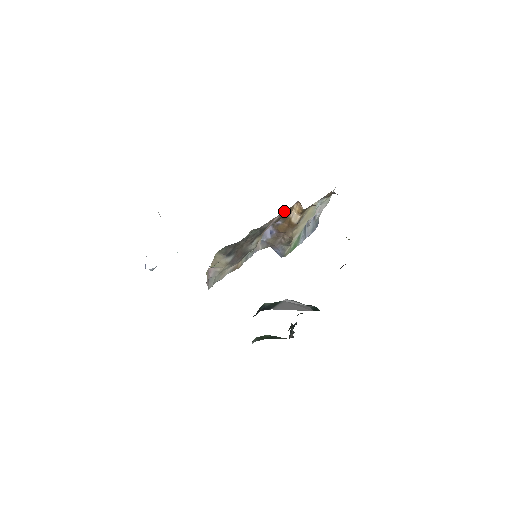
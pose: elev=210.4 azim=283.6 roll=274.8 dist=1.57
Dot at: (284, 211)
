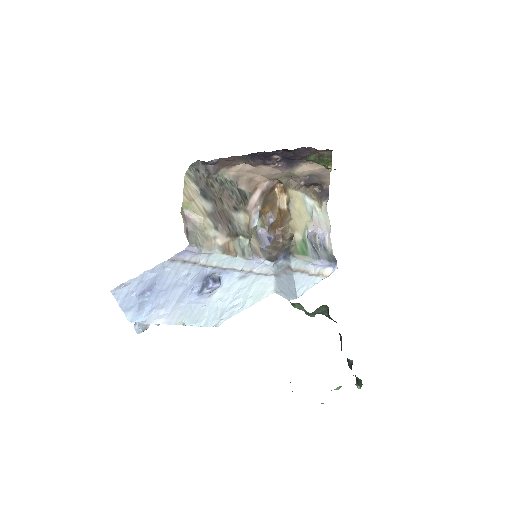
Dot at: (264, 190)
